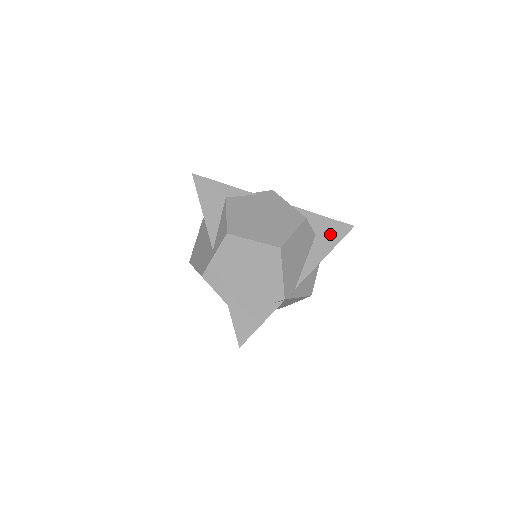
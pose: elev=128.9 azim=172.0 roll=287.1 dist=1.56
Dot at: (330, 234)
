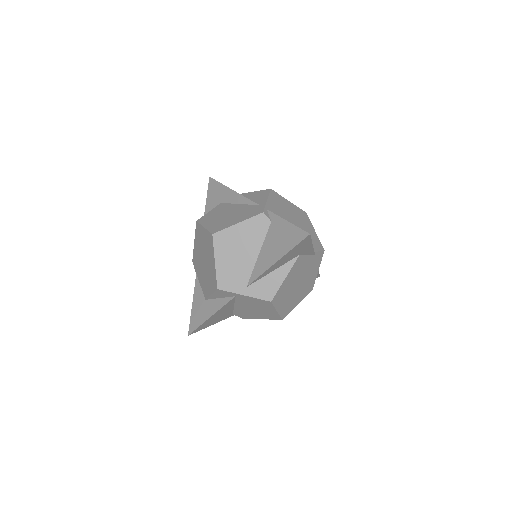
Dot at: occluded
